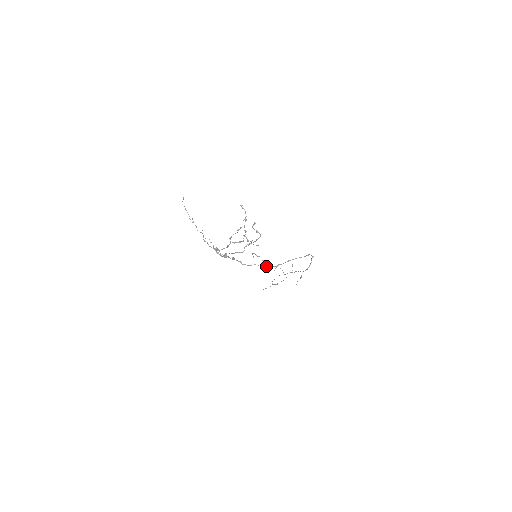
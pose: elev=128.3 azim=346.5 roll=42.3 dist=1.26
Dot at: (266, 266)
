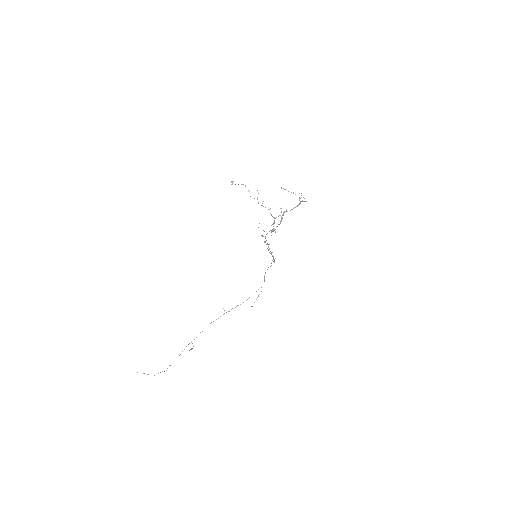
Dot at: occluded
